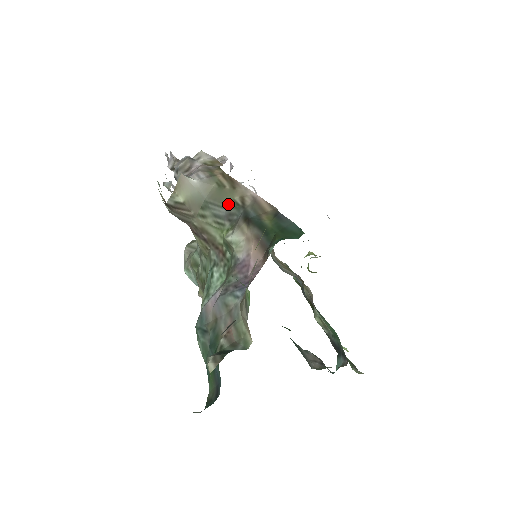
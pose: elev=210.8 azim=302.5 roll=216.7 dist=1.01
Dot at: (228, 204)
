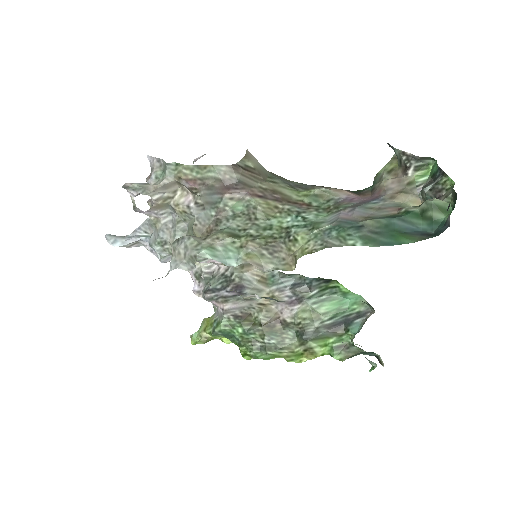
Dot at: (290, 181)
